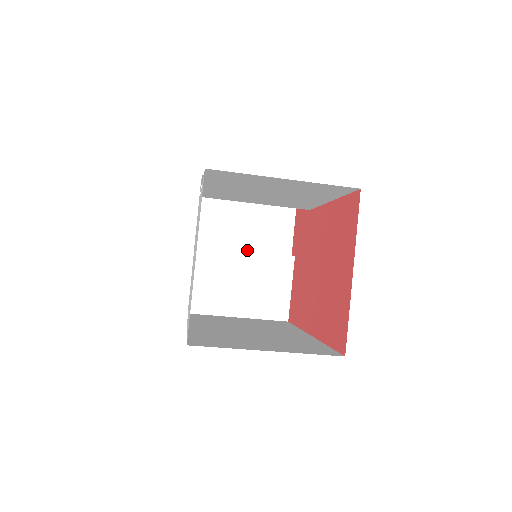
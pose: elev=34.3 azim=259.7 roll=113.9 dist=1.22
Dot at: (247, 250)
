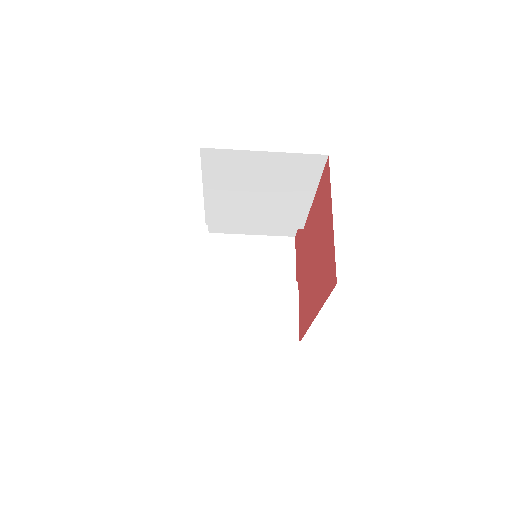
Dot at: occluded
